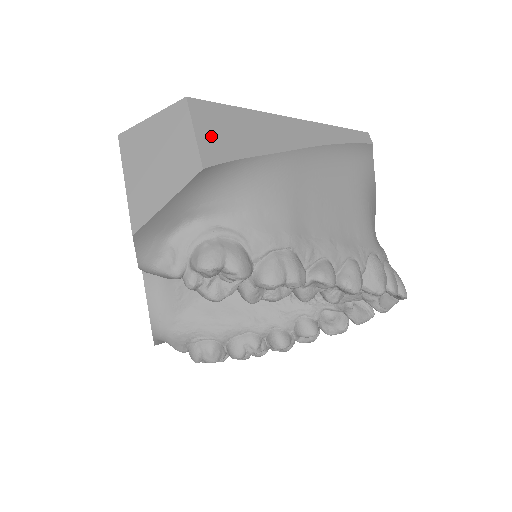
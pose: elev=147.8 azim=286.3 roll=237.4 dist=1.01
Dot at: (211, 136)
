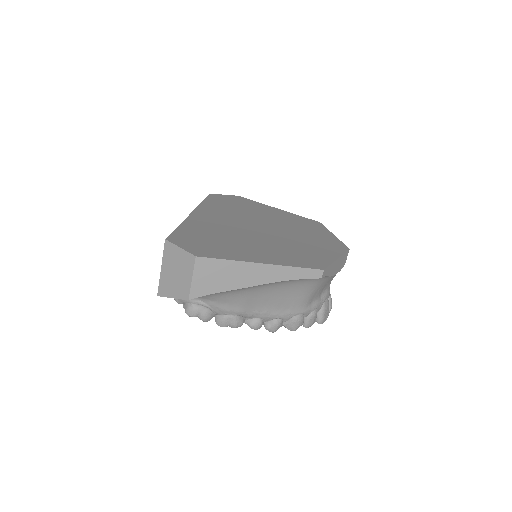
Dot at: (201, 281)
